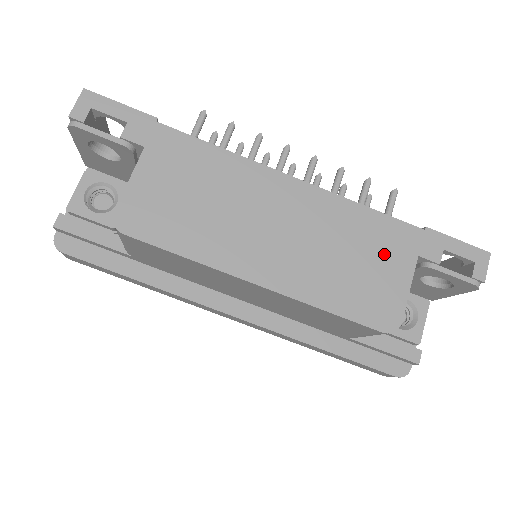
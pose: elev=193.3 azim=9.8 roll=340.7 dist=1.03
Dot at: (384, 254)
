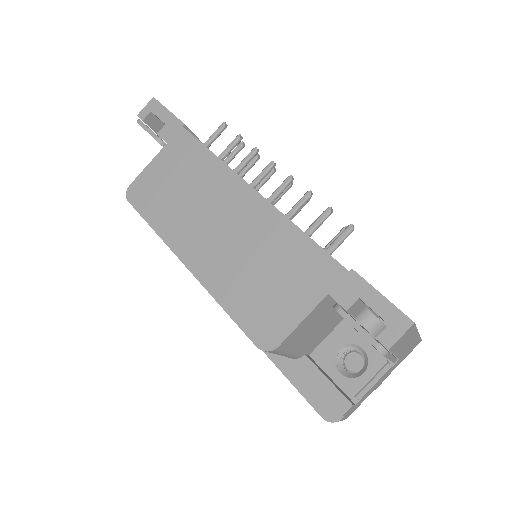
Dot at: (295, 279)
